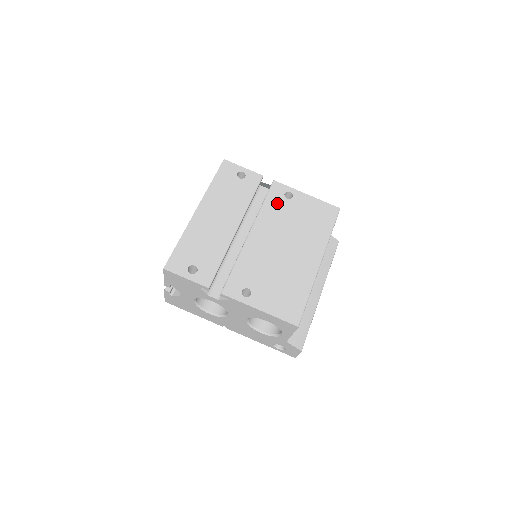
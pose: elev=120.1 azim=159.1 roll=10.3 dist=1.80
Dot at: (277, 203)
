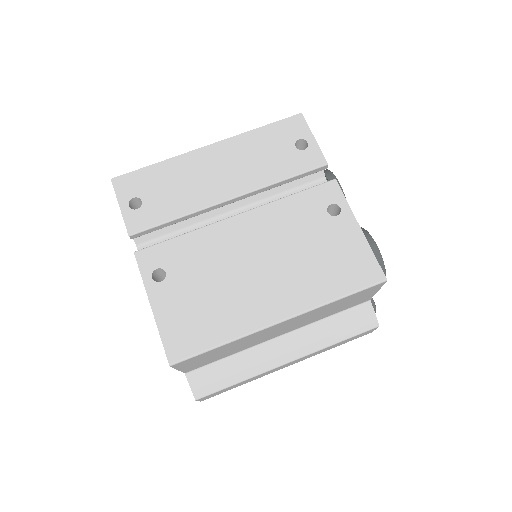
Dot at: (308, 208)
